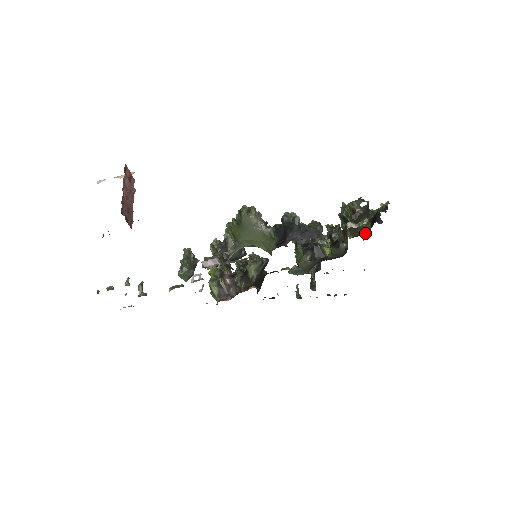
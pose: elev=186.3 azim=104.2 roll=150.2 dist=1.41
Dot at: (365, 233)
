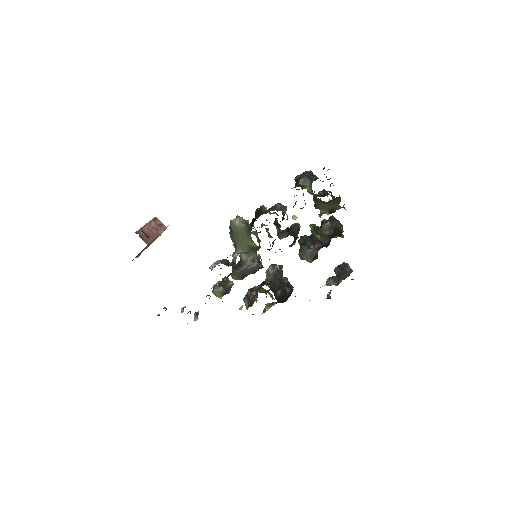
Dot at: occluded
